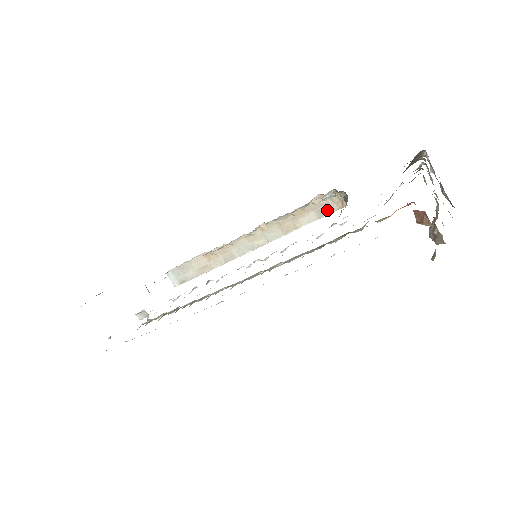
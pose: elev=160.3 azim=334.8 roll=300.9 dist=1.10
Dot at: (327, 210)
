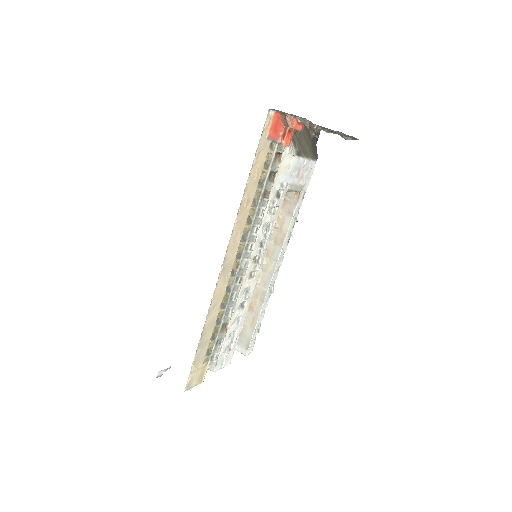
Dot at: (293, 207)
